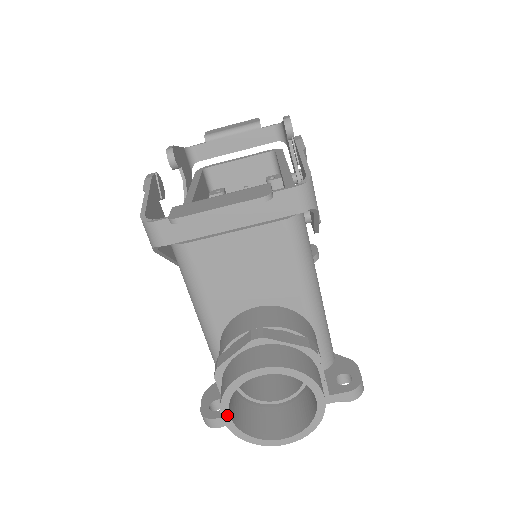
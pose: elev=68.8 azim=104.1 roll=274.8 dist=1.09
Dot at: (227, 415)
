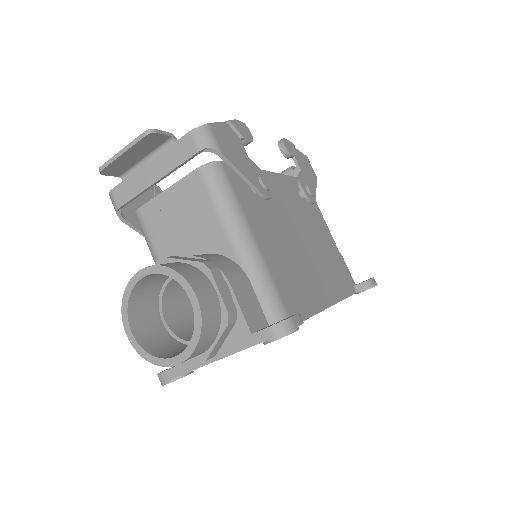
Dot at: (128, 328)
